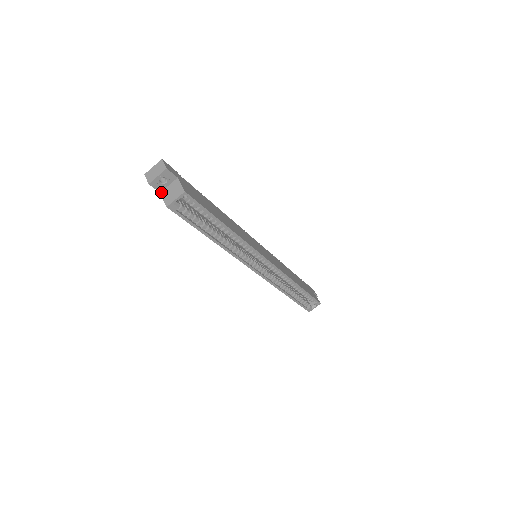
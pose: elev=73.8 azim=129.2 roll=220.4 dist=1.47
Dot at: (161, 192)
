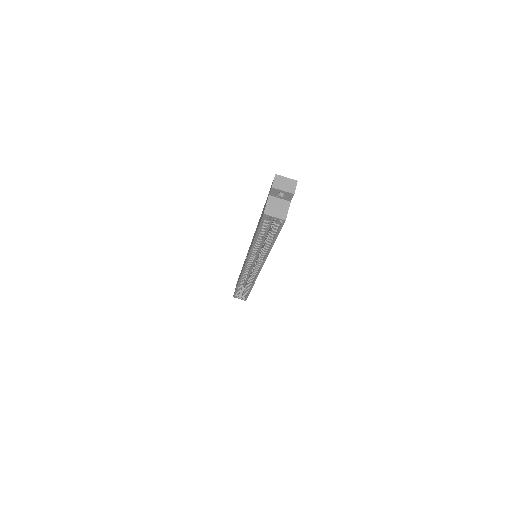
Dot at: (270, 196)
